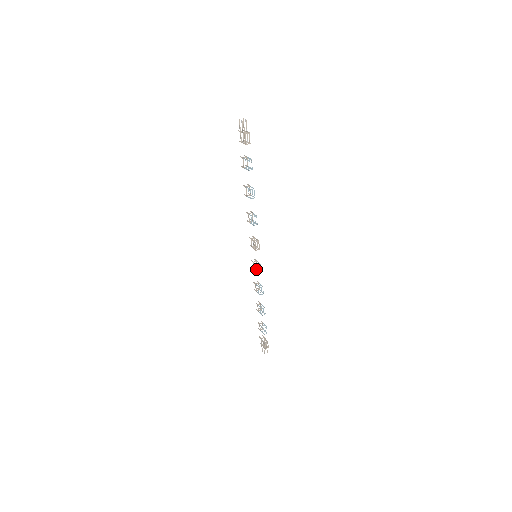
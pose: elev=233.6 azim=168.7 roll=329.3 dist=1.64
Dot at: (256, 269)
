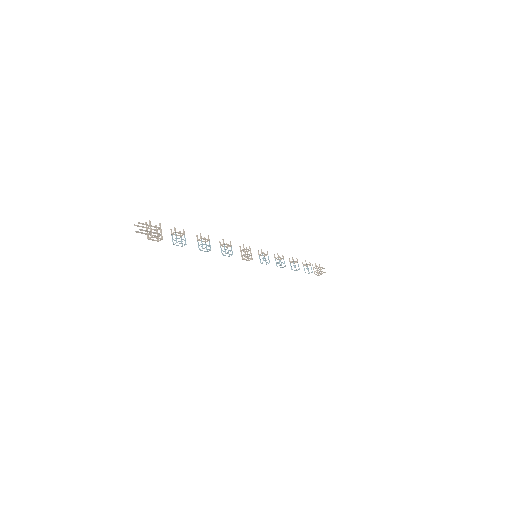
Dot at: occluded
